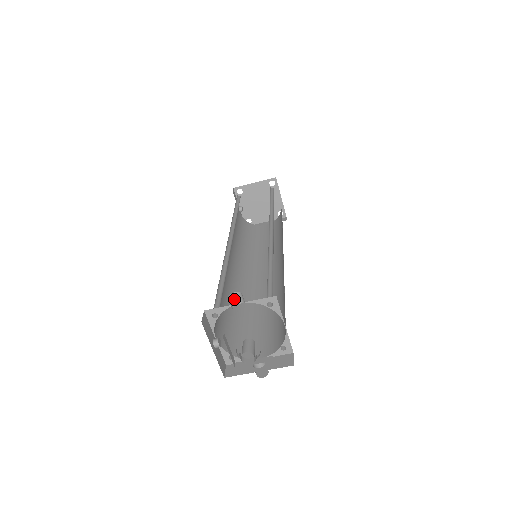
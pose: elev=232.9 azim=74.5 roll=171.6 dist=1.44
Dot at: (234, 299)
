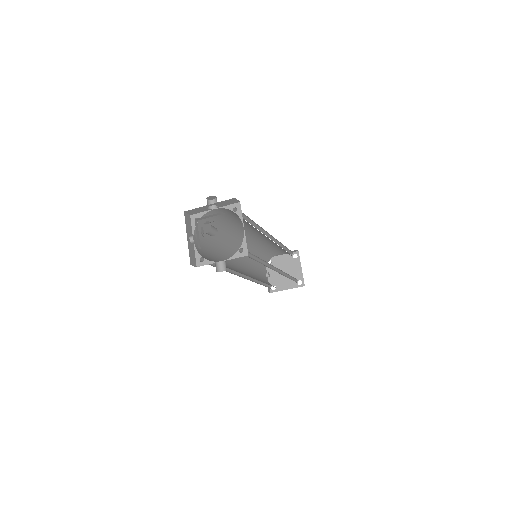
Dot at: occluded
